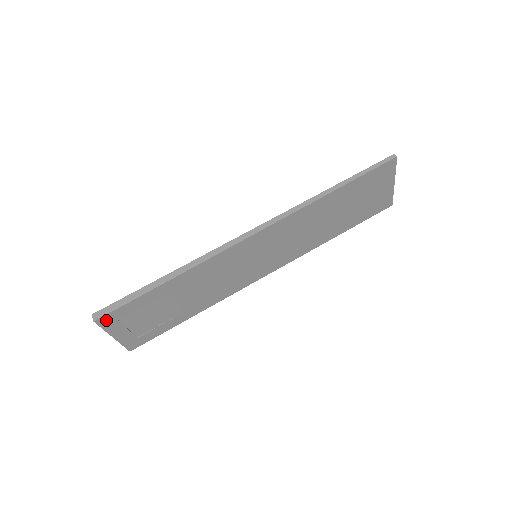
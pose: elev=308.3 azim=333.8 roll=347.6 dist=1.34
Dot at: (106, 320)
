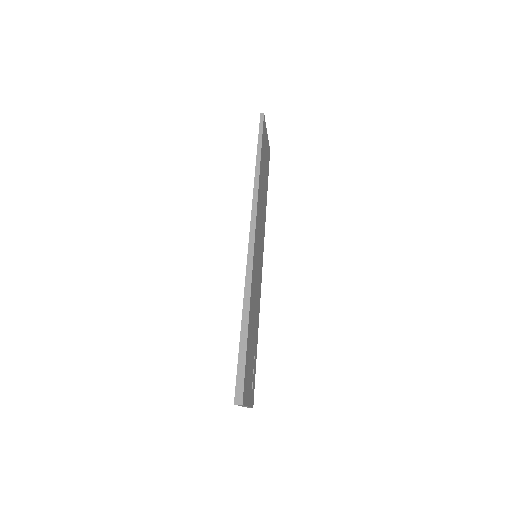
Dot at: (244, 396)
